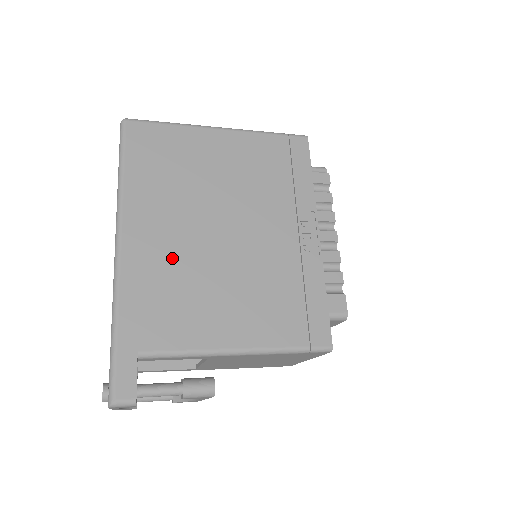
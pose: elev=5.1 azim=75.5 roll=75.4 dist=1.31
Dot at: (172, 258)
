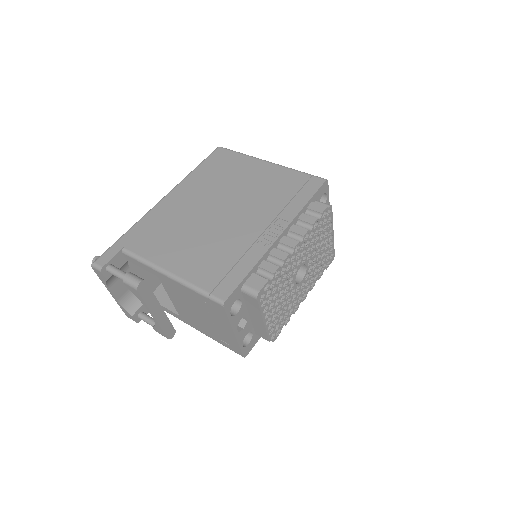
Dot at: (180, 214)
